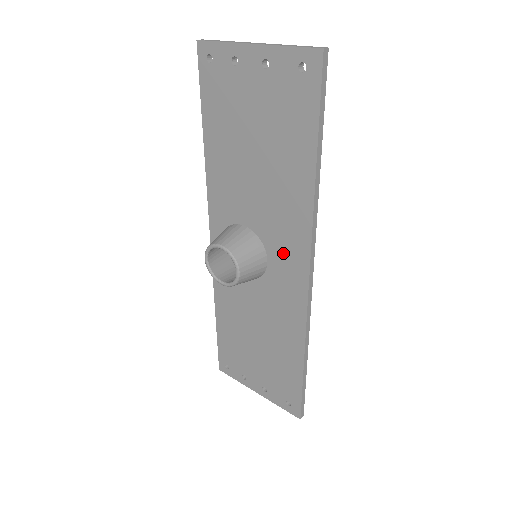
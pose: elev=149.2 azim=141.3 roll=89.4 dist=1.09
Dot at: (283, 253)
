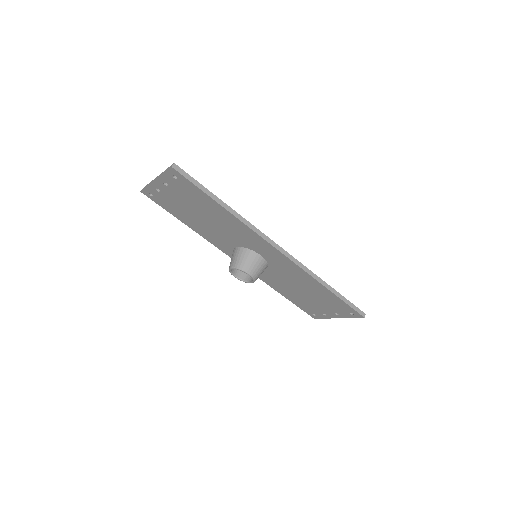
Dot at: (260, 248)
